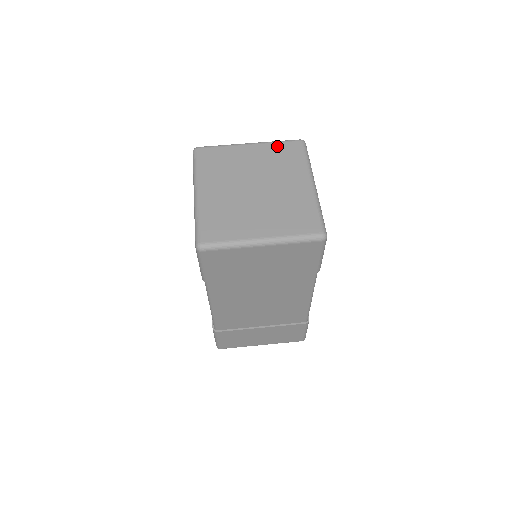
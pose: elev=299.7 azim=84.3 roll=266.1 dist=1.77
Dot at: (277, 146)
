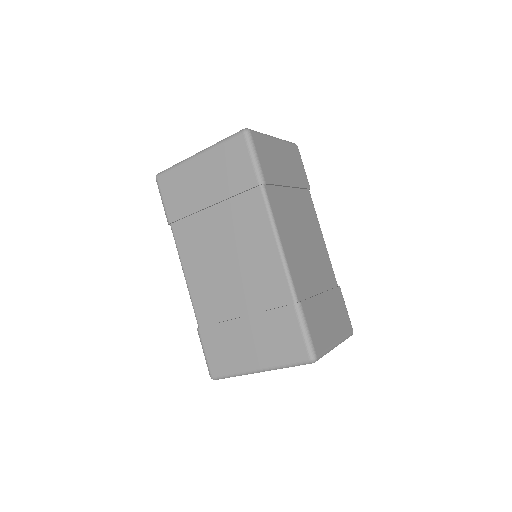
Dot at: occluded
